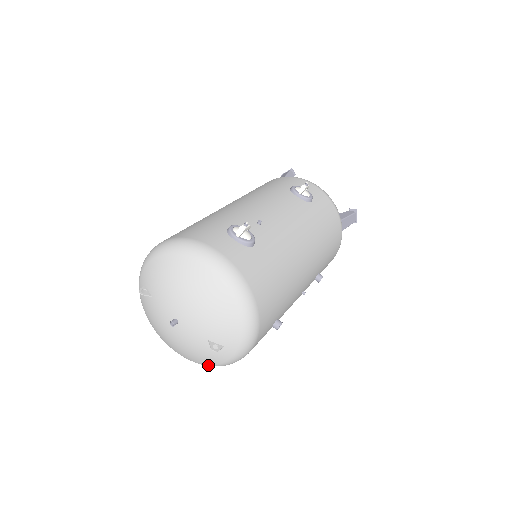
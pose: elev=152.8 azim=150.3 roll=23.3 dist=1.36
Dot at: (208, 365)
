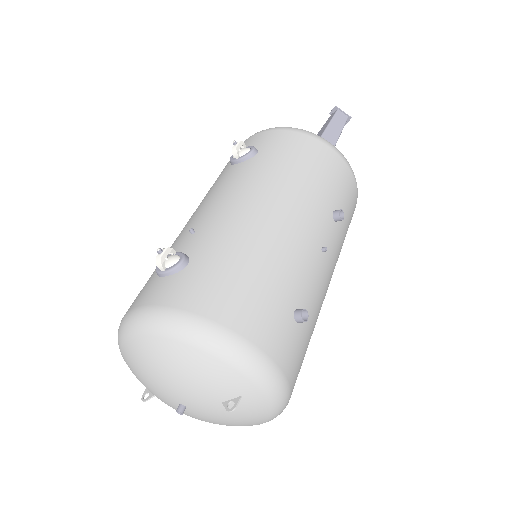
Dot at: (269, 419)
